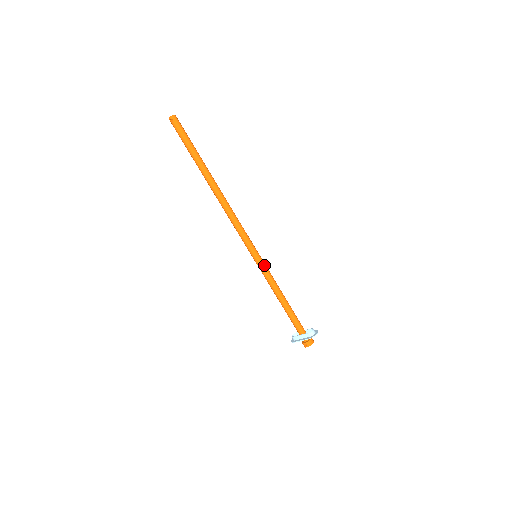
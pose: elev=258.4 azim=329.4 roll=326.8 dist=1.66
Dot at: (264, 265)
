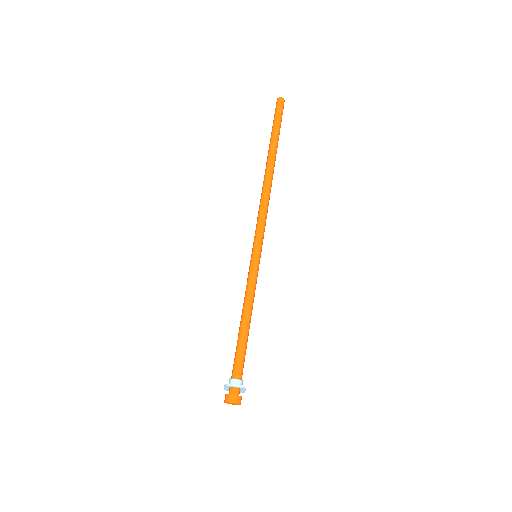
Dot at: (253, 268)
